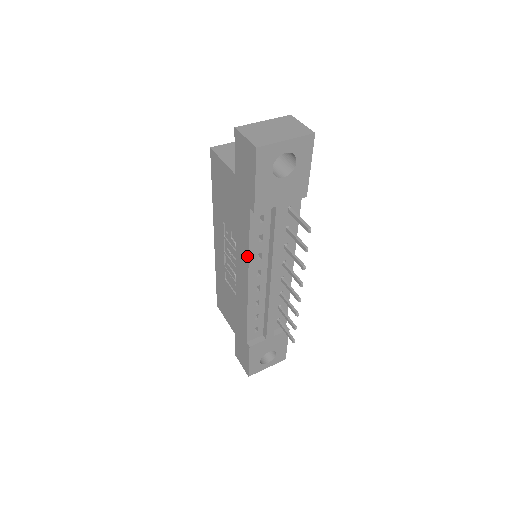
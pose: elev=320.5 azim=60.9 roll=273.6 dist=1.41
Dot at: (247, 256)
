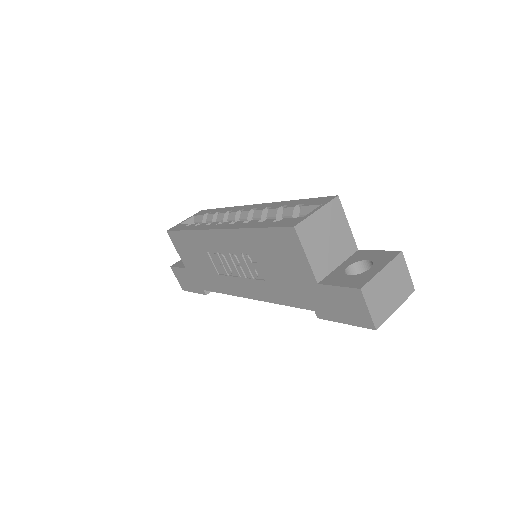
Dot at: (271, 301)
